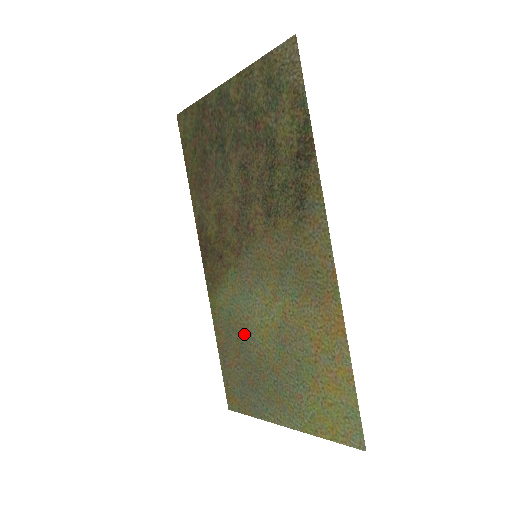
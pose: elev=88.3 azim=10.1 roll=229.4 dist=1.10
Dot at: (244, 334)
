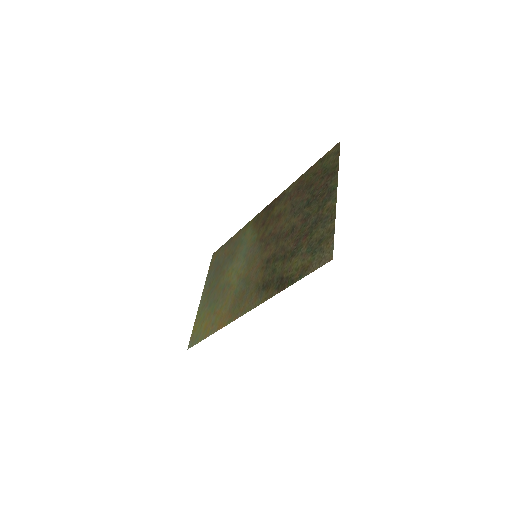
Dot at: (233, 257)
